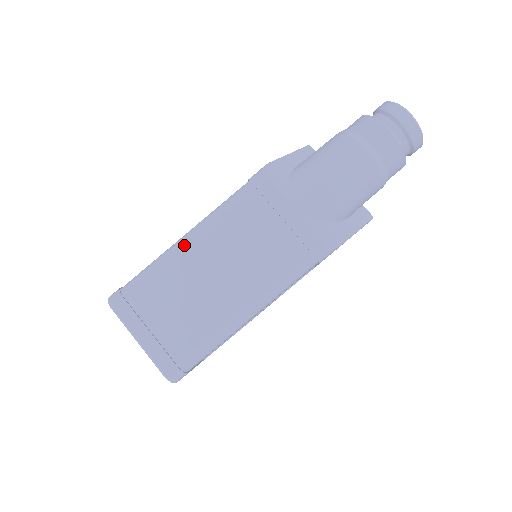
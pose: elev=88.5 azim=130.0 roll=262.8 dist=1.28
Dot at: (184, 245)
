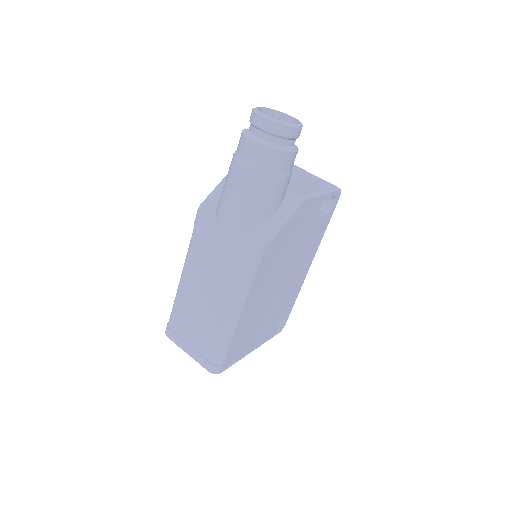
Dot at: (181, 285)
